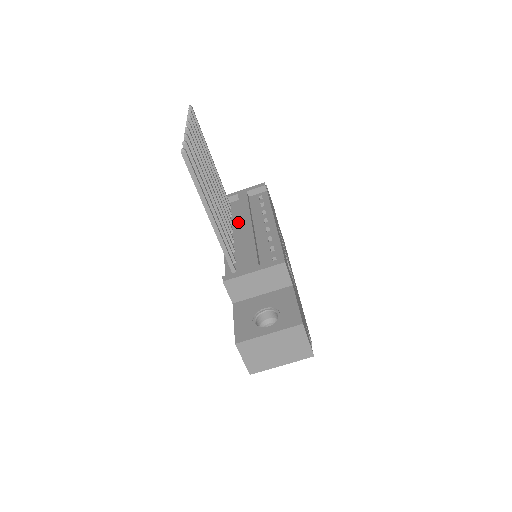
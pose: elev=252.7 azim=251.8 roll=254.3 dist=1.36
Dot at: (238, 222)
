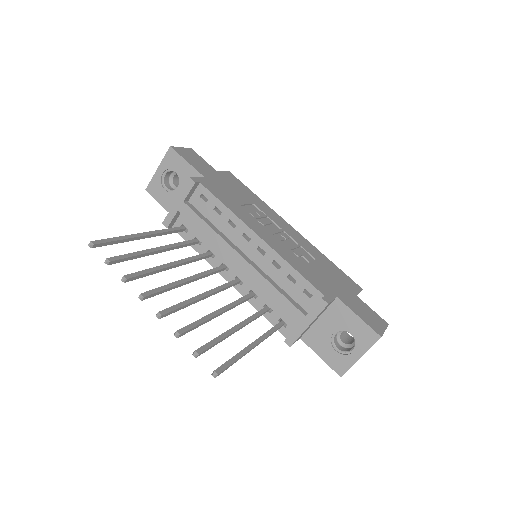
Dot at: (218, 250)
